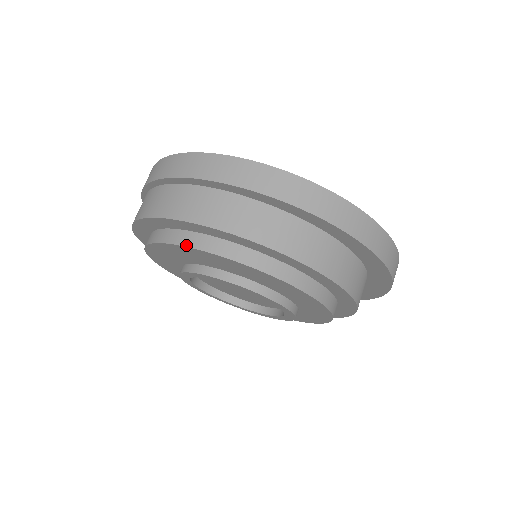
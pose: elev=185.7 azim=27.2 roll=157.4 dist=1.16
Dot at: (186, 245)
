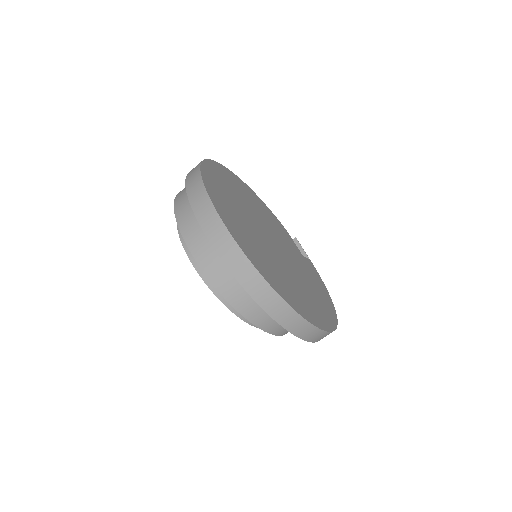
Dot at: occluded
